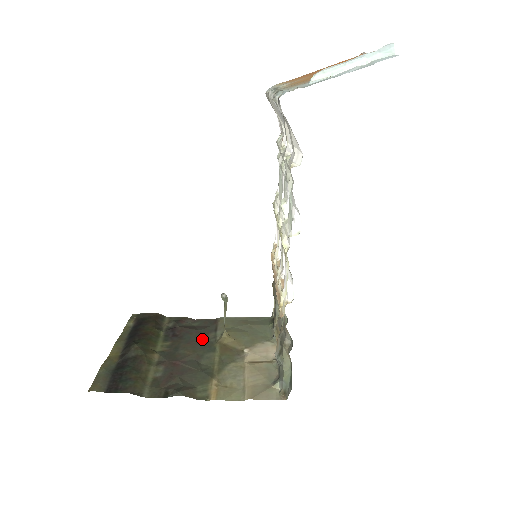
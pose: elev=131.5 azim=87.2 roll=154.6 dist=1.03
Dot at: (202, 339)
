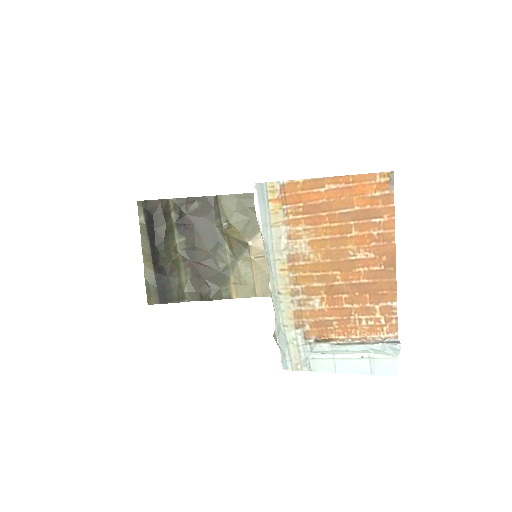
Dot at: (211, 231)
